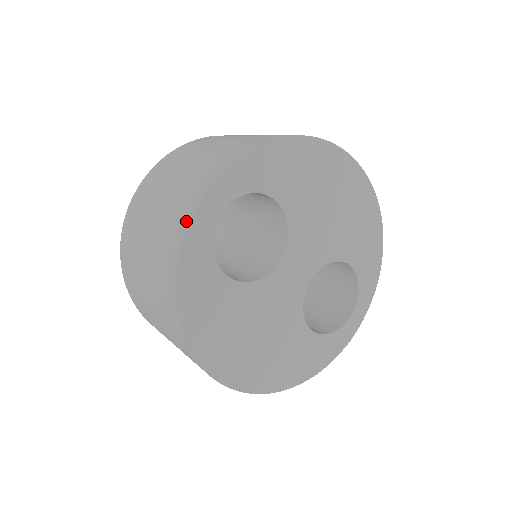
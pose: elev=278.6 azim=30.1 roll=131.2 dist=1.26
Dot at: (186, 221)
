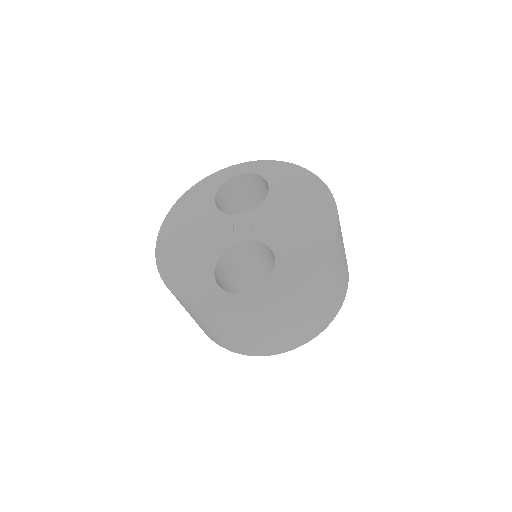
Dot at: (258, 355)
